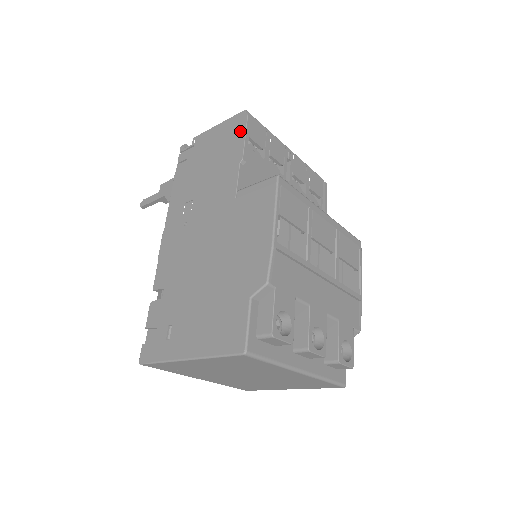
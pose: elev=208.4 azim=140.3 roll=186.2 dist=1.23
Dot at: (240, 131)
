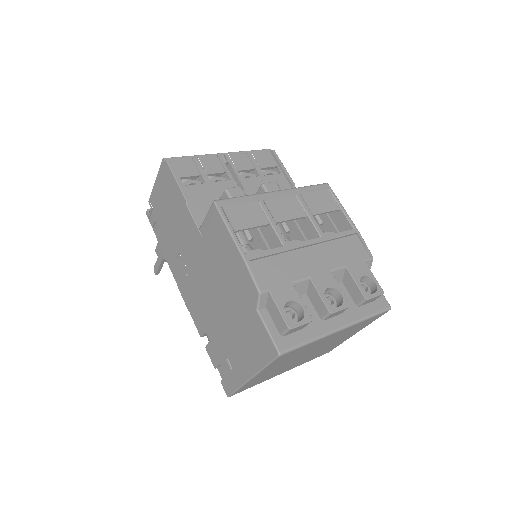
Dot at: (171, 179)
